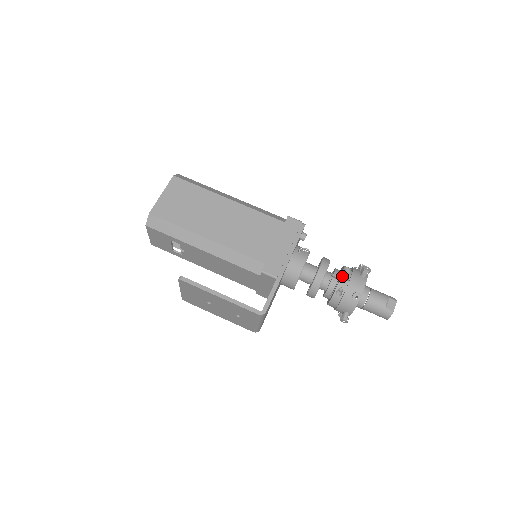
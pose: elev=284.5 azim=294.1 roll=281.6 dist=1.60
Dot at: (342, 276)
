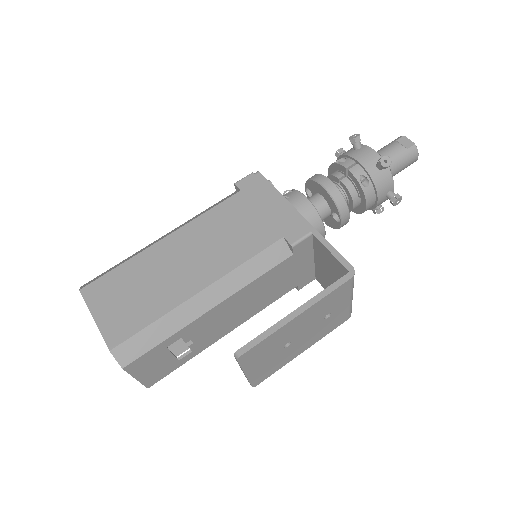
Dot at: (347, 167)
